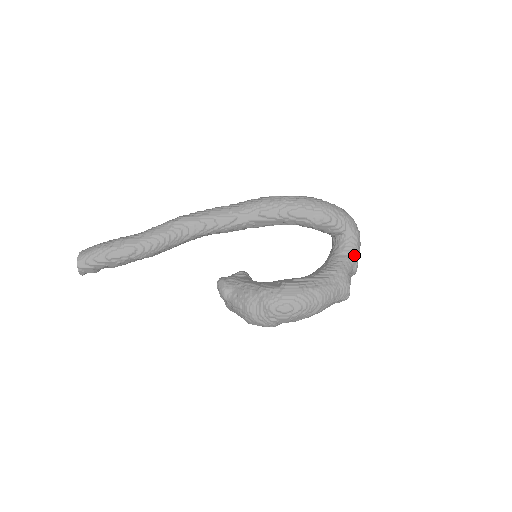
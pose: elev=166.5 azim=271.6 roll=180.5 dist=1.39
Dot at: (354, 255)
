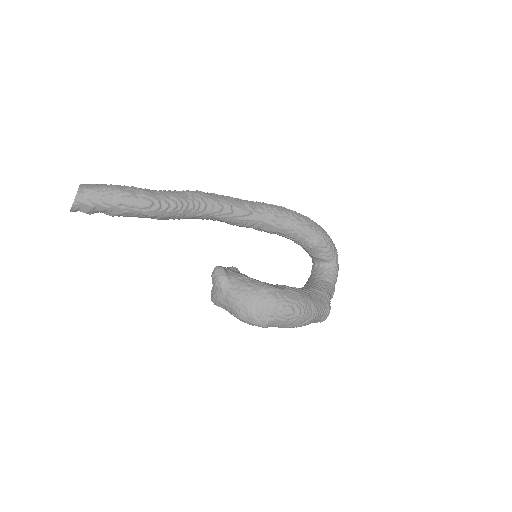
Dot at: (334, 284)
